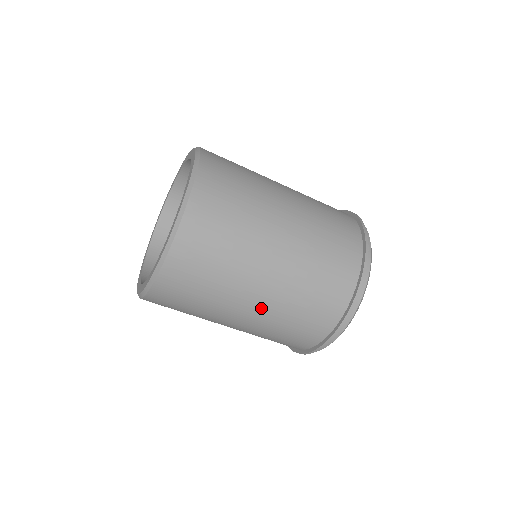
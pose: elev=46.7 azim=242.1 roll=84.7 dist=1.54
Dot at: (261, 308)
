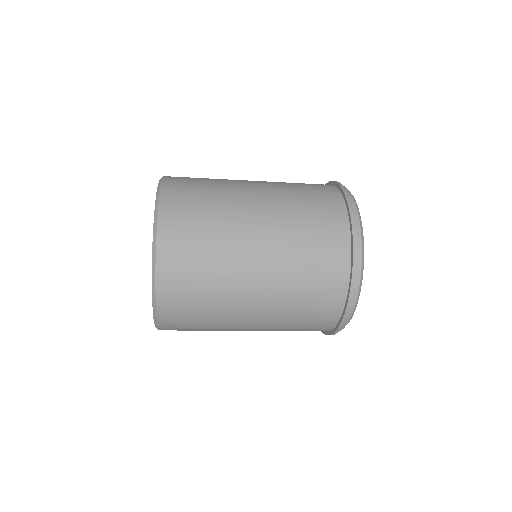
Dot at: (261, 320)
